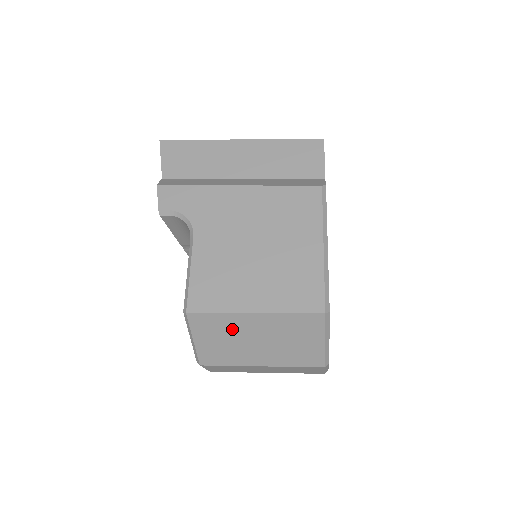
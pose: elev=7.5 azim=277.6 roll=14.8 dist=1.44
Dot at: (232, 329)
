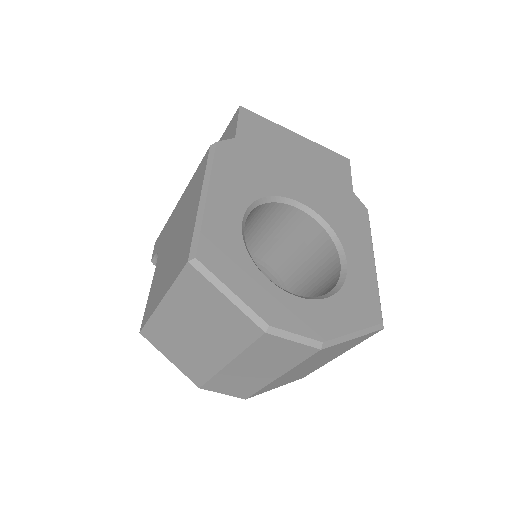
Dot at: (170, 330)
